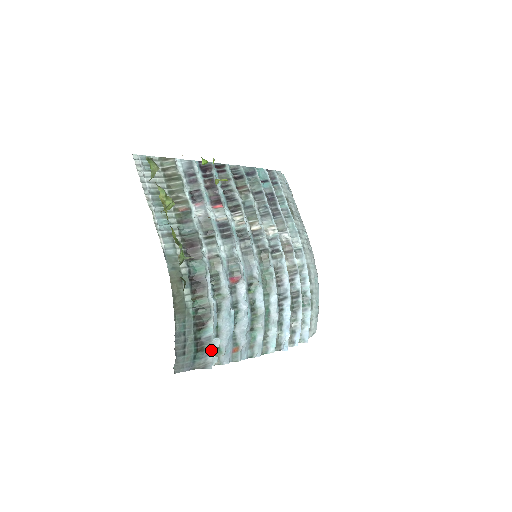
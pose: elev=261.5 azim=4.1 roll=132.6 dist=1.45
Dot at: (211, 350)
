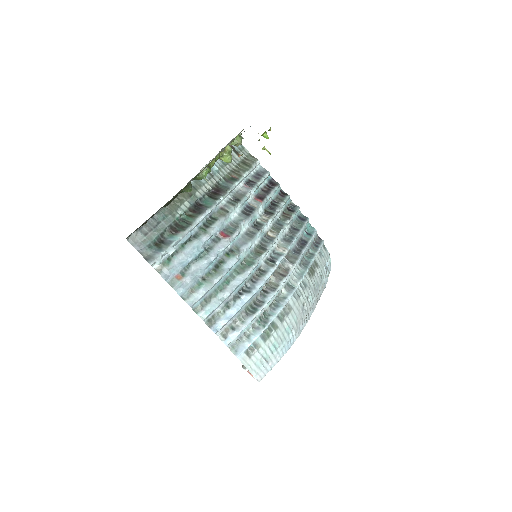
Dot at: (163, 251)
